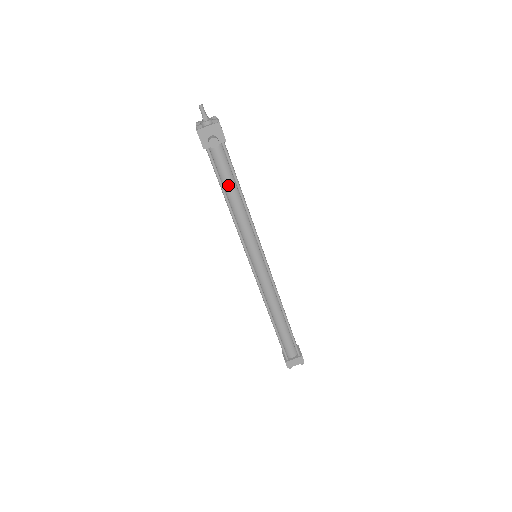
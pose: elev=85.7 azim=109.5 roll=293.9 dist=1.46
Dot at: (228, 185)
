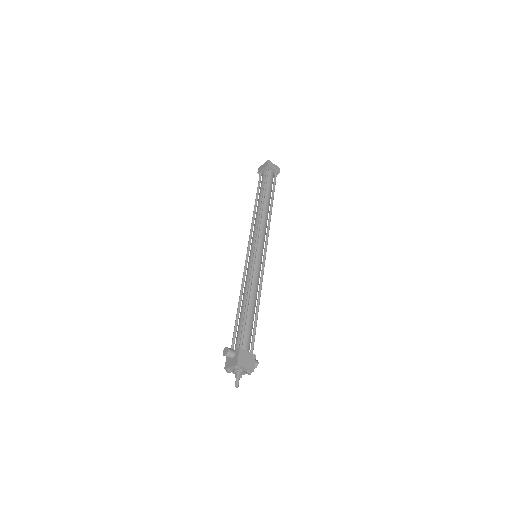
Dot at: occluded
